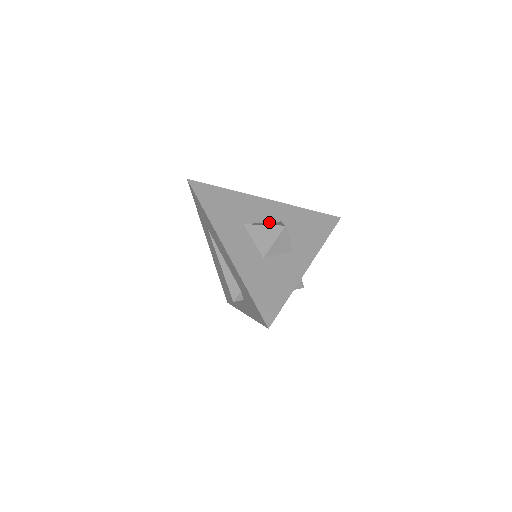
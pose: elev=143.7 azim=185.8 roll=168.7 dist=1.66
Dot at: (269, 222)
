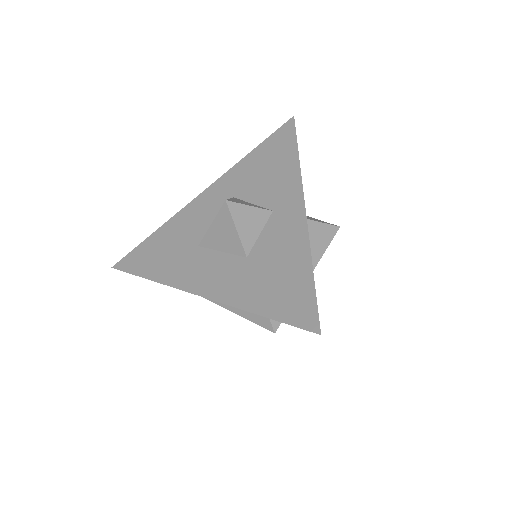
Dot at: occluded
